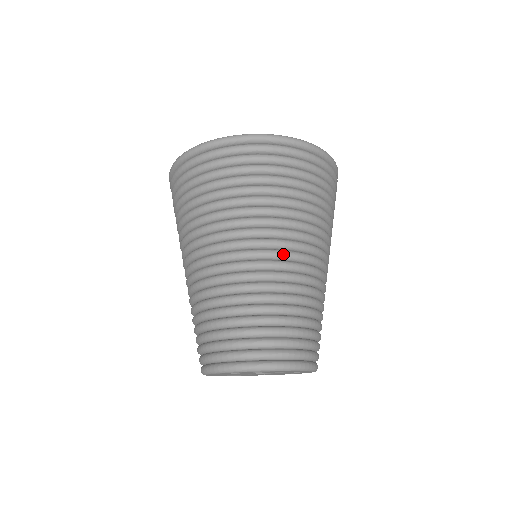
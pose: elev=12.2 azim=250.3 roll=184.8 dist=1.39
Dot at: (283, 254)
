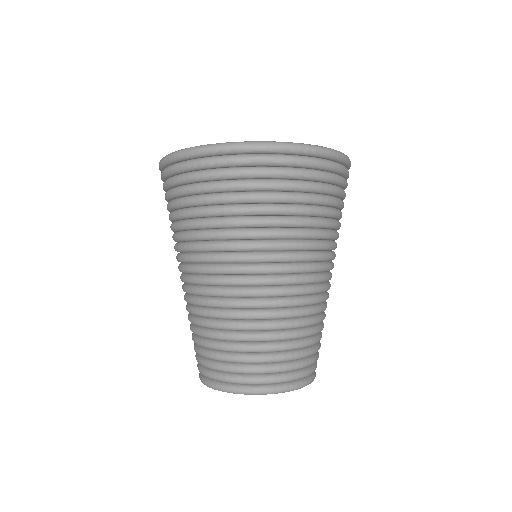
Dot at: (308, 279)
